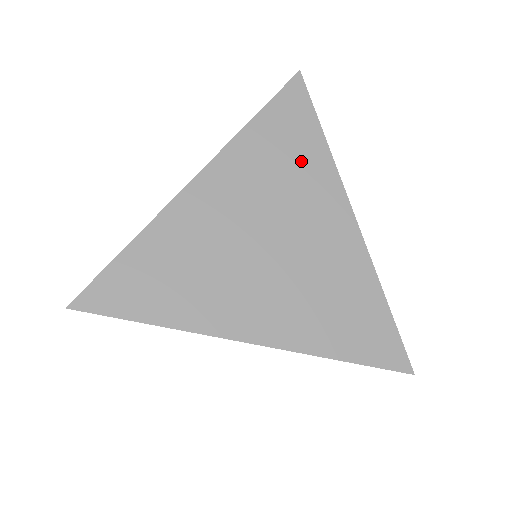
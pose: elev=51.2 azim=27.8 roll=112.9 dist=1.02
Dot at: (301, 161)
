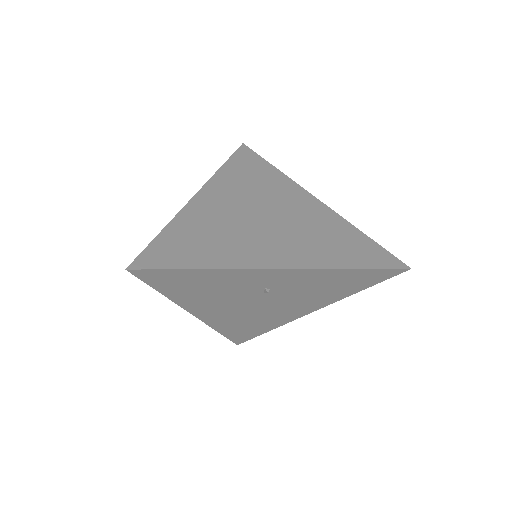
Dot at: (265, 178)
